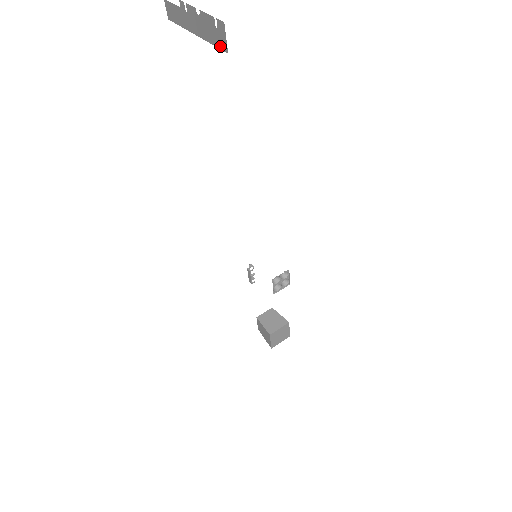
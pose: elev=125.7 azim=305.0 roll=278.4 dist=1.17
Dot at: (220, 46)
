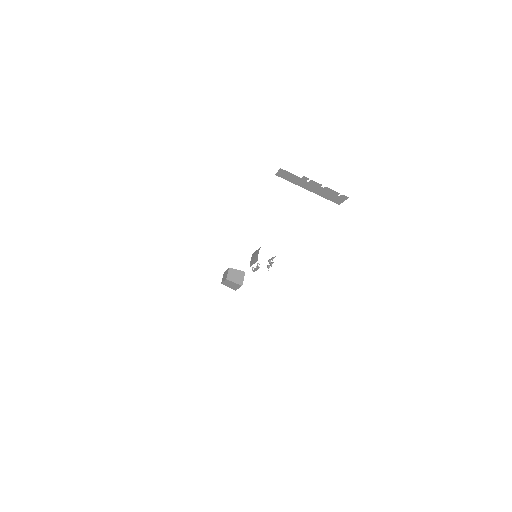
Dot at: (334, 201)
